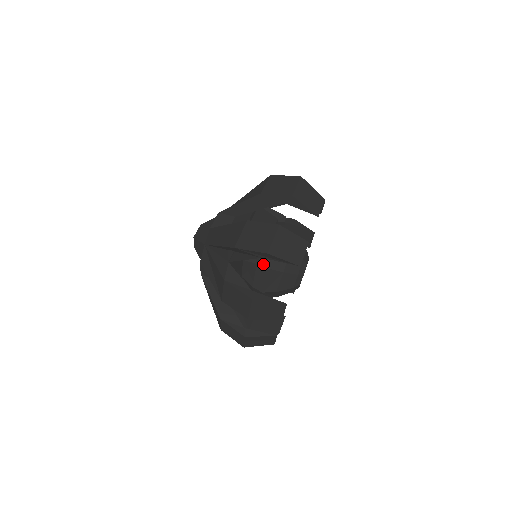
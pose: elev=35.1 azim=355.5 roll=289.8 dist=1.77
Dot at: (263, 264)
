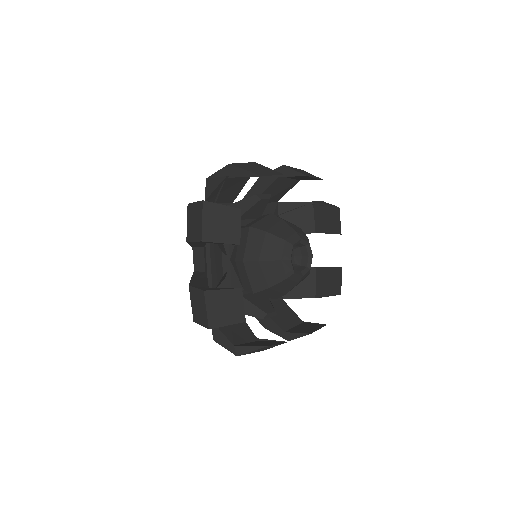
Dot at: (246, 226)
